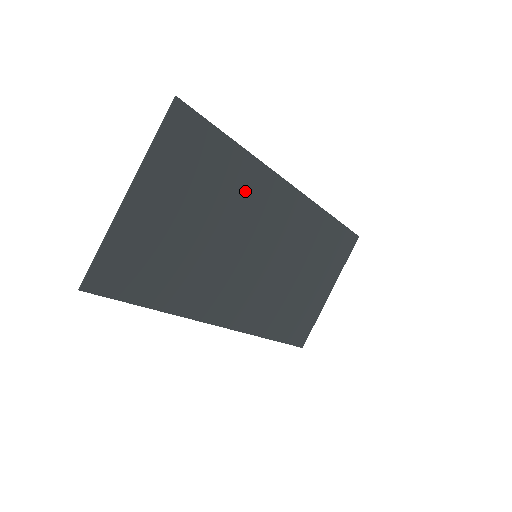
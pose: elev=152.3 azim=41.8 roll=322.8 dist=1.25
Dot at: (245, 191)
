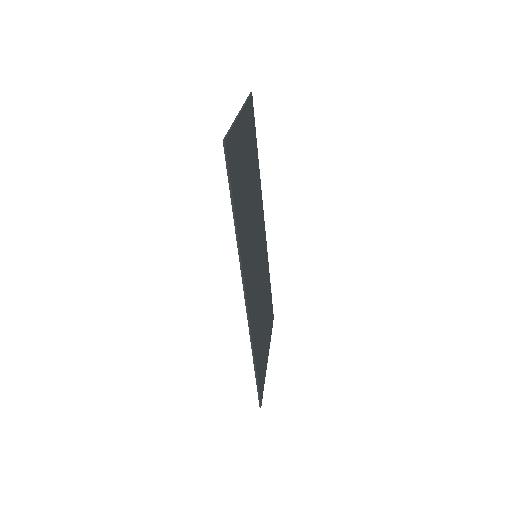
Dot at: (257, 193)
